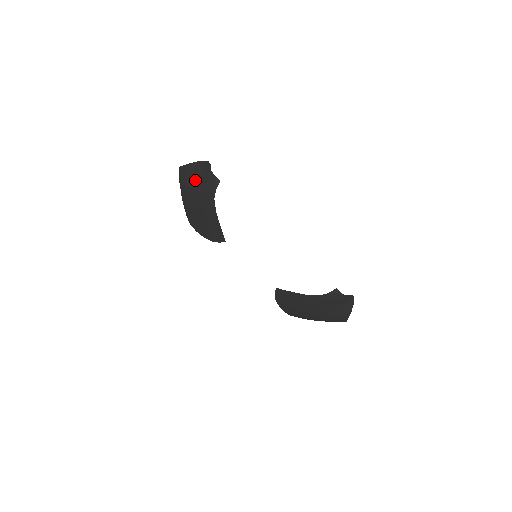
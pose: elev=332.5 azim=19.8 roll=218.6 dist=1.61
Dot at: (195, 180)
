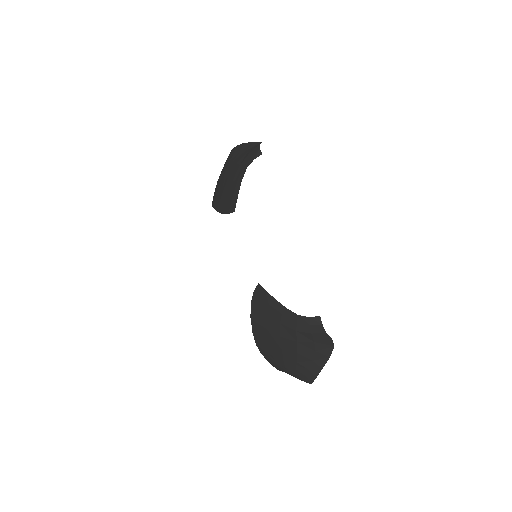
Dot at: (240, 155)
